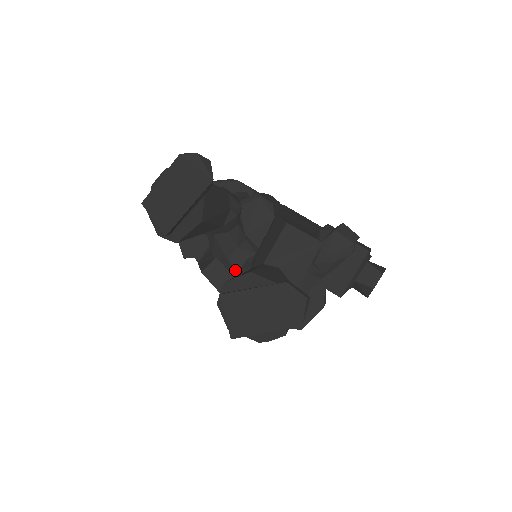
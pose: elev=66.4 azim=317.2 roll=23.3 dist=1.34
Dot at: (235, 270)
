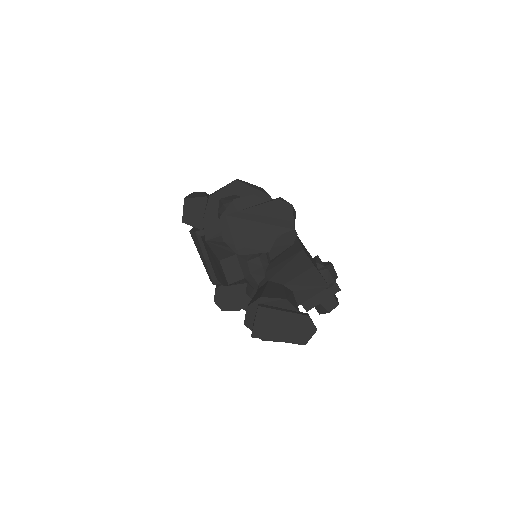
Dot at: (248, 271)
